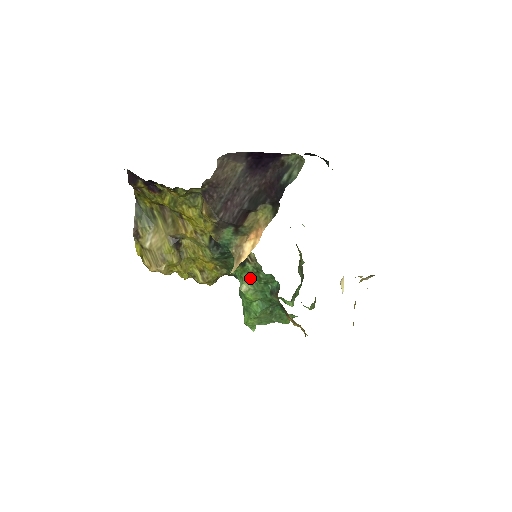
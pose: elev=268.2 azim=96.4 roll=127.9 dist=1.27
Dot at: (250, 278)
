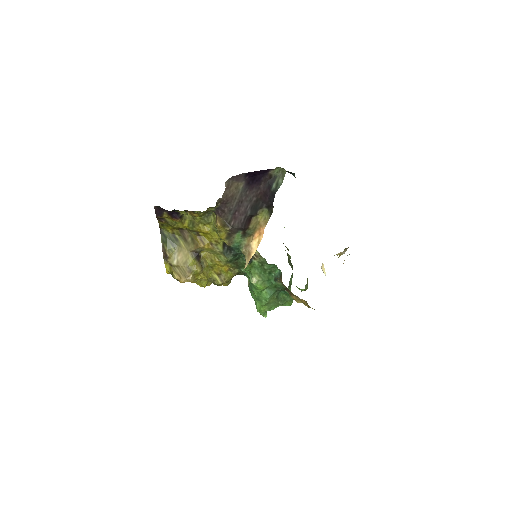
Dot at: (257, 271)
